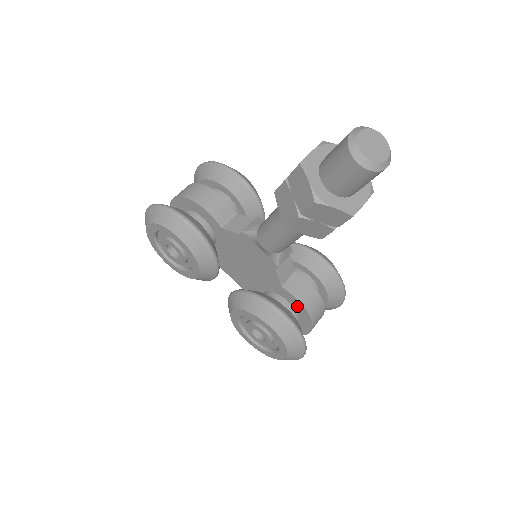
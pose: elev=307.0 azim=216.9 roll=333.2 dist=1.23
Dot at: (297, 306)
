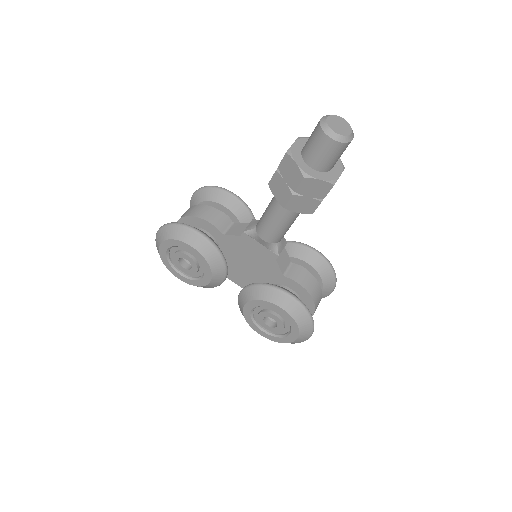
Dot at: (299, 290)
